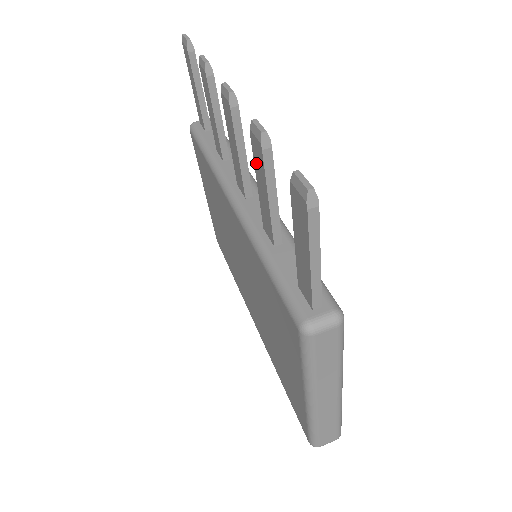
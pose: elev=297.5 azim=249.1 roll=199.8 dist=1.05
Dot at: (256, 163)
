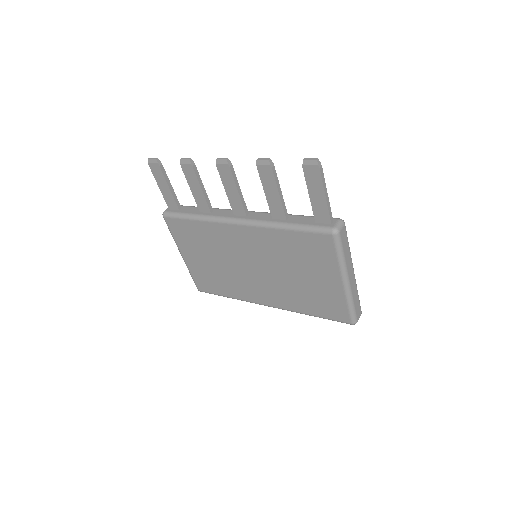
Dot at: (264, 180)
